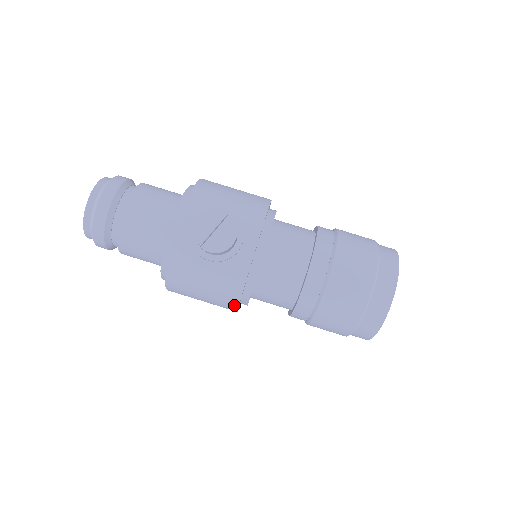
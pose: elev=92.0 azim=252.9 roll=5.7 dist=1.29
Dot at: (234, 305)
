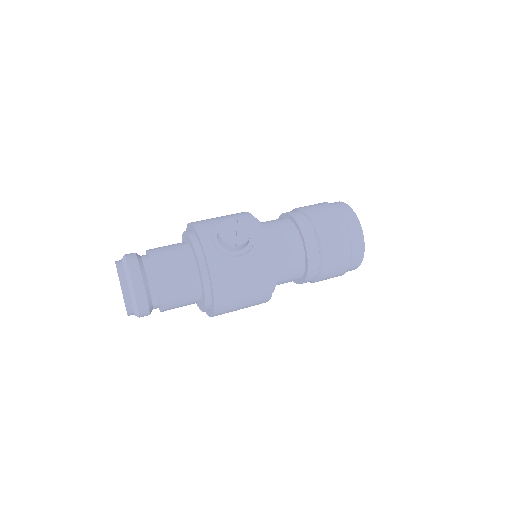
Dot at: (270, 287)
